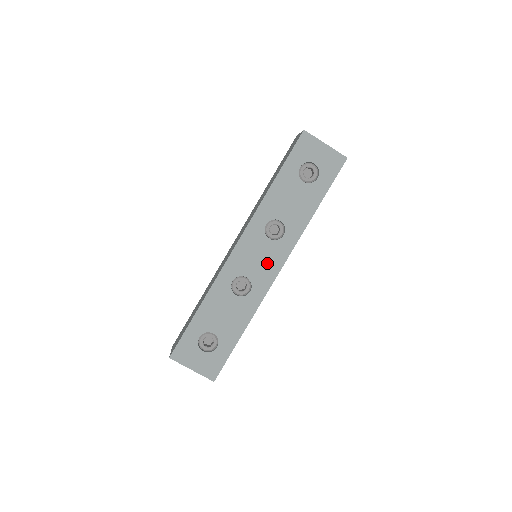
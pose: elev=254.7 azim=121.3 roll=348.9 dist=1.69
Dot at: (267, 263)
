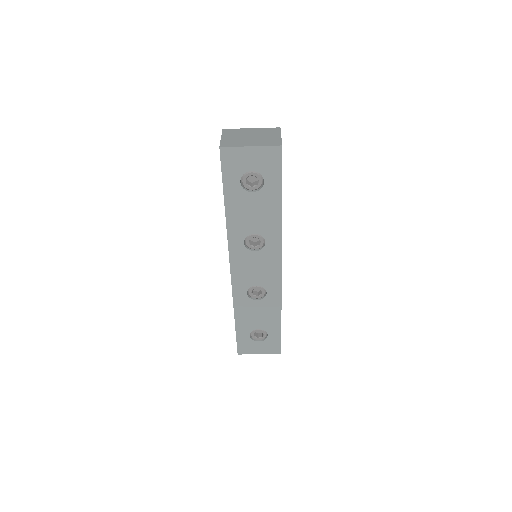
Dot at: (266, 268)
